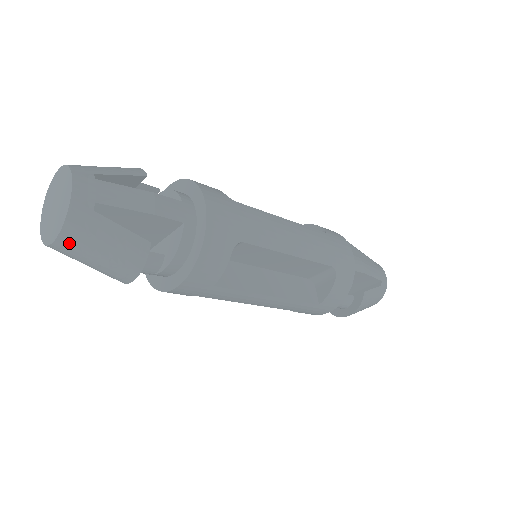
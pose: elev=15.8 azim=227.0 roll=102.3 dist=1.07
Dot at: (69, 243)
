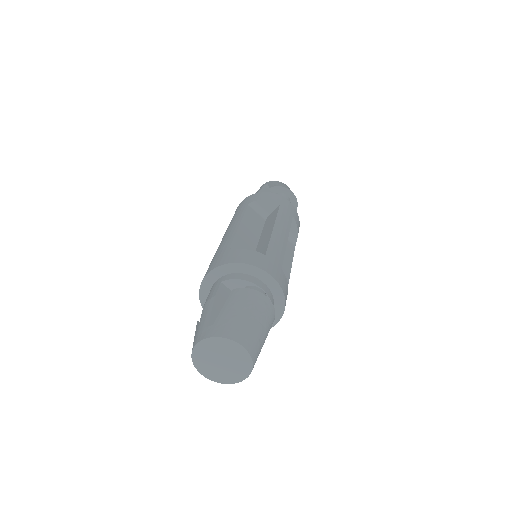
Dot at: occluded
